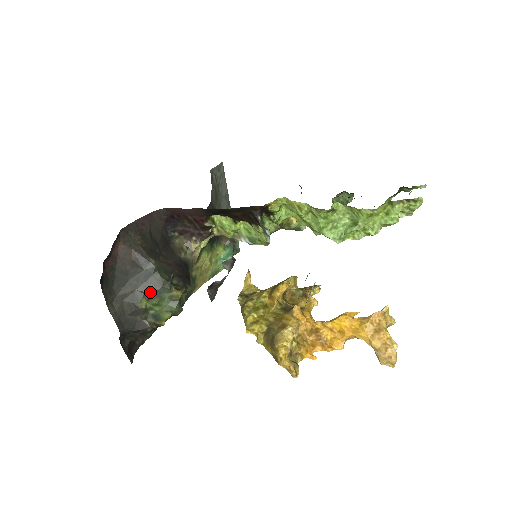
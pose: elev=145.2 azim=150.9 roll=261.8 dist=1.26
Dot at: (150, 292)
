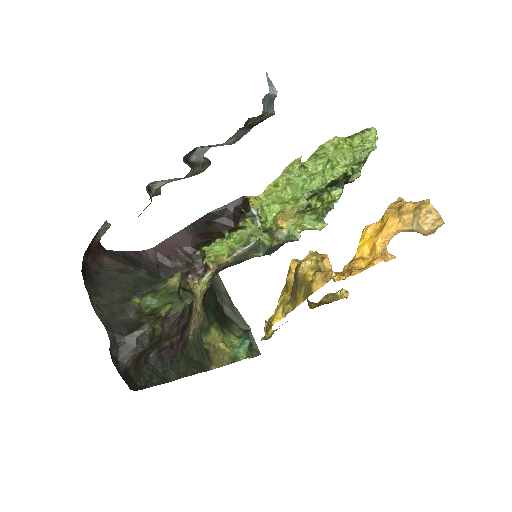
Dot at: (142, 290)
